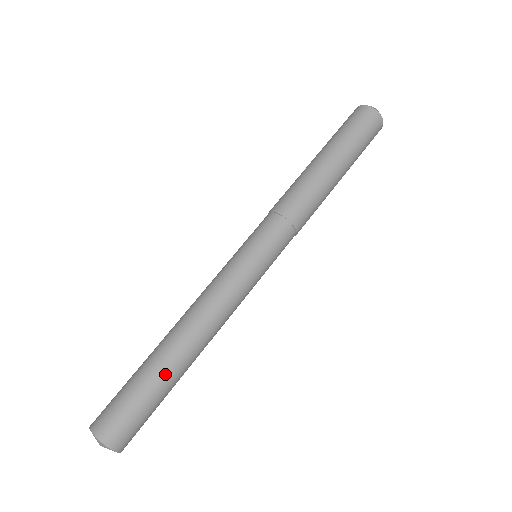
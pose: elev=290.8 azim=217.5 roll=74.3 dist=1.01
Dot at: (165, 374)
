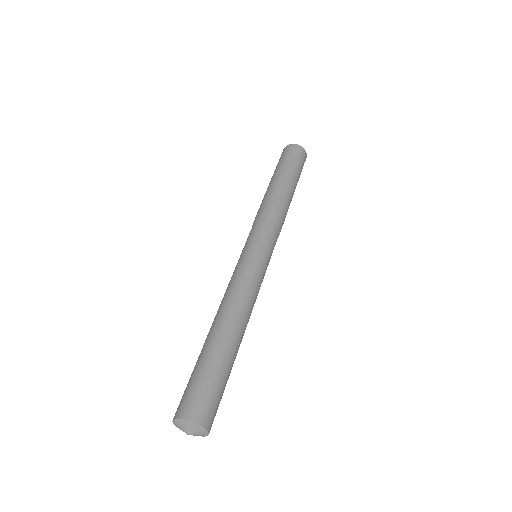
Dot at: (223, 351)
